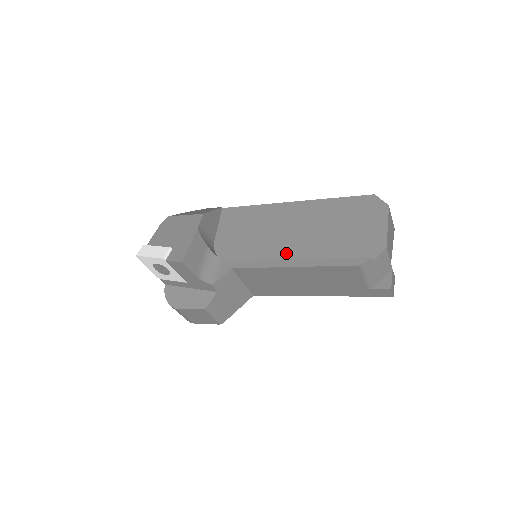
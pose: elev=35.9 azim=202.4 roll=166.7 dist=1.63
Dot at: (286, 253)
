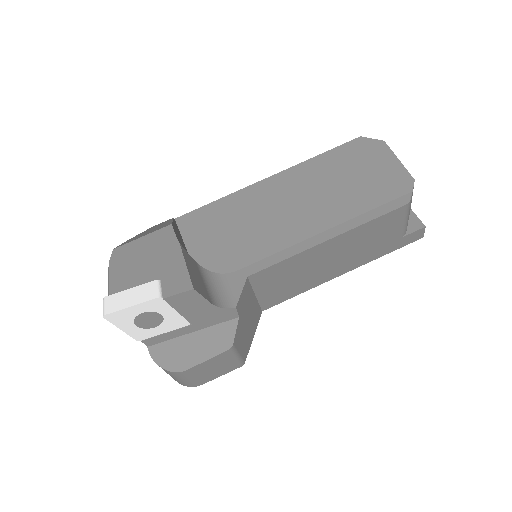
Dot at: (303, 232)
